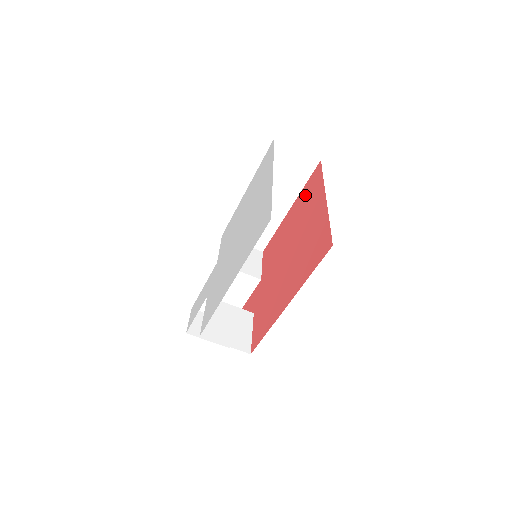
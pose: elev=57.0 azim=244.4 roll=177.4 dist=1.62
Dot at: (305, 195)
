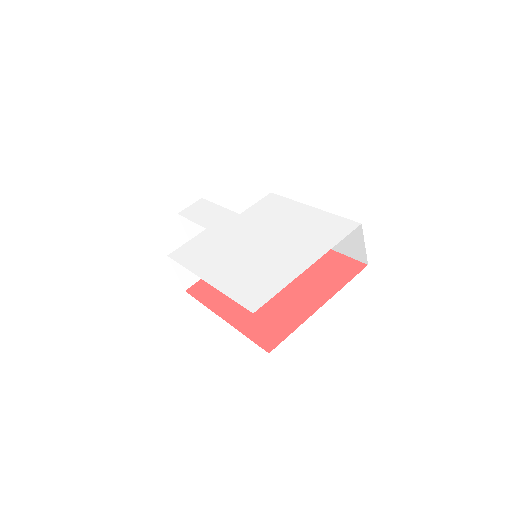
Dot at: (331, 264)
